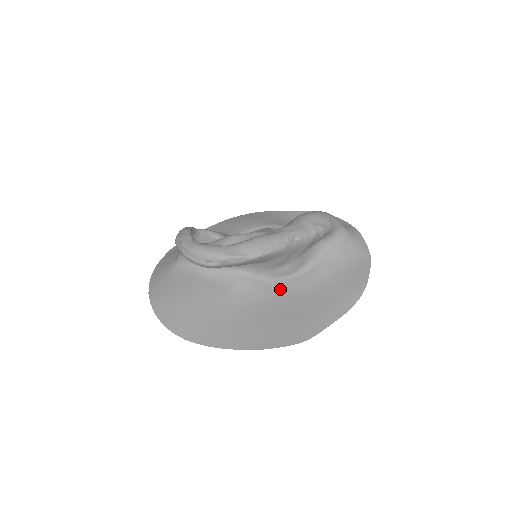
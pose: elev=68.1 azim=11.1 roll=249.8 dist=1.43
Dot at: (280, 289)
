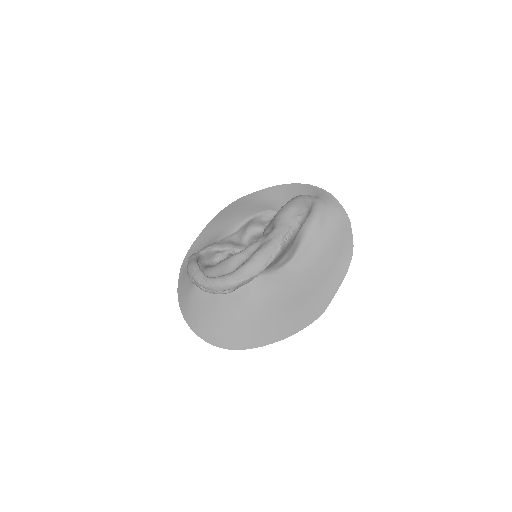
Dot at: (286, 276)
